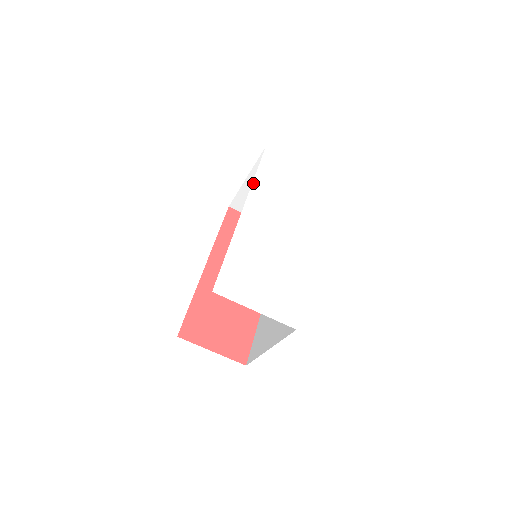
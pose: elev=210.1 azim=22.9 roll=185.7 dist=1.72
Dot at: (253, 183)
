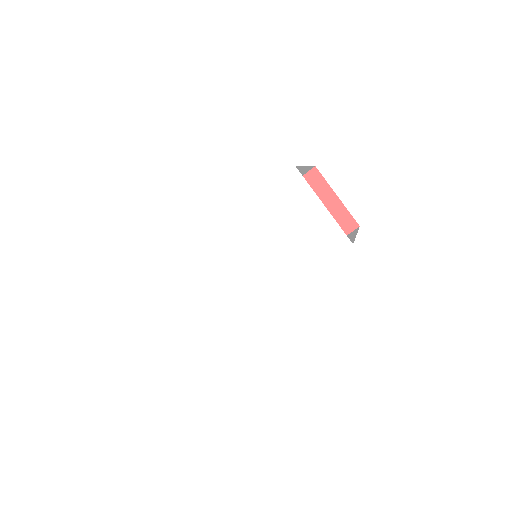
Dot at: (243, 208)
